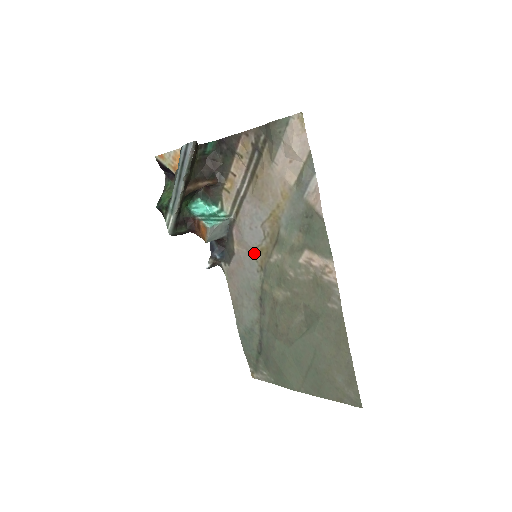
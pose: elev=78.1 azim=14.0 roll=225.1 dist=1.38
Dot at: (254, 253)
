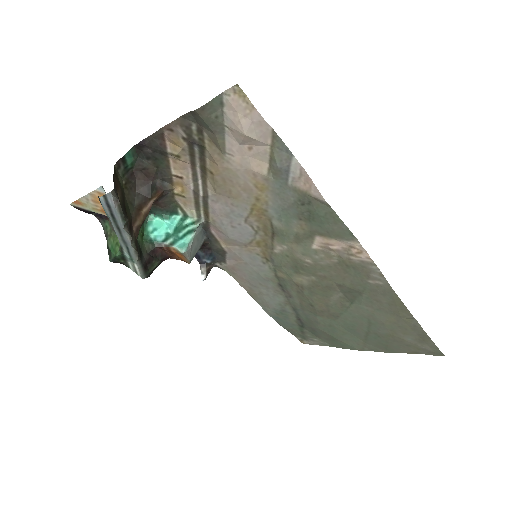
Dot at: (250, 248)
